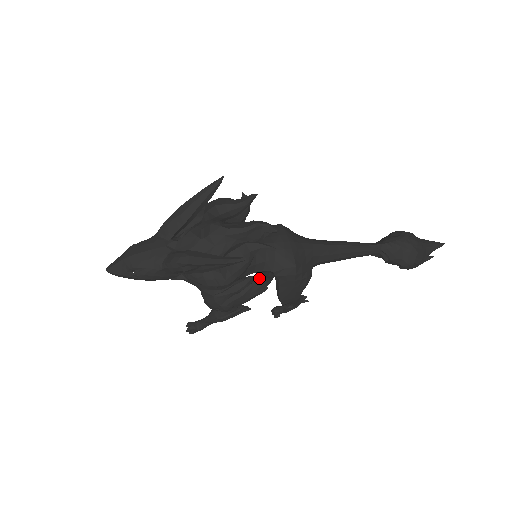
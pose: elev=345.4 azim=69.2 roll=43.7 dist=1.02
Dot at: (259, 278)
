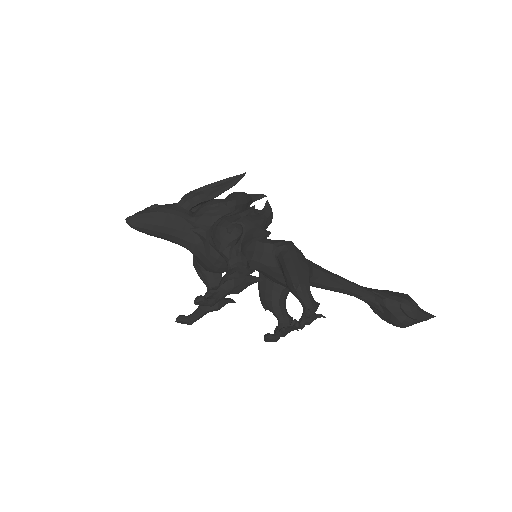
Dot at: (260, 212)
